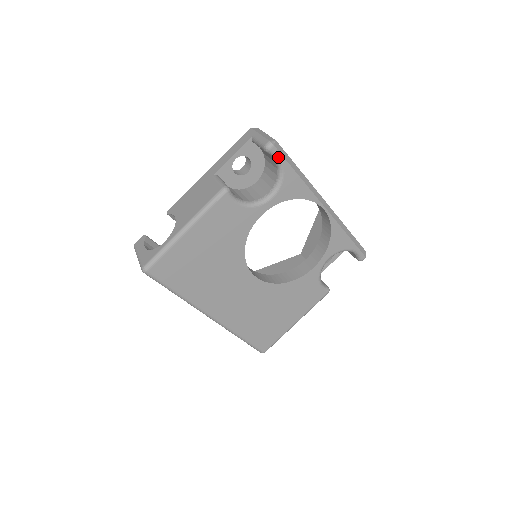
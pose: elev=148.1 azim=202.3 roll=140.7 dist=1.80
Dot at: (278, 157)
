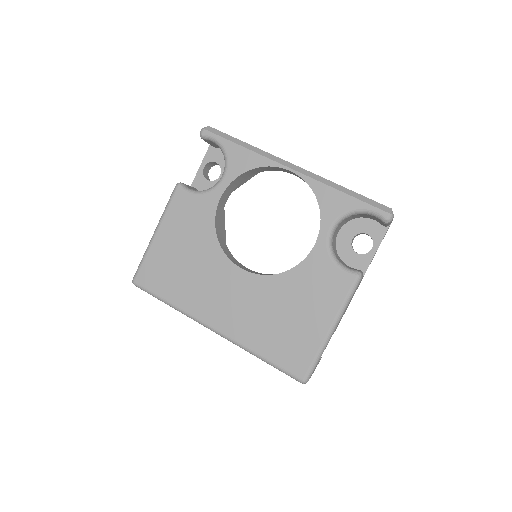
Dot at: (213, 137)
